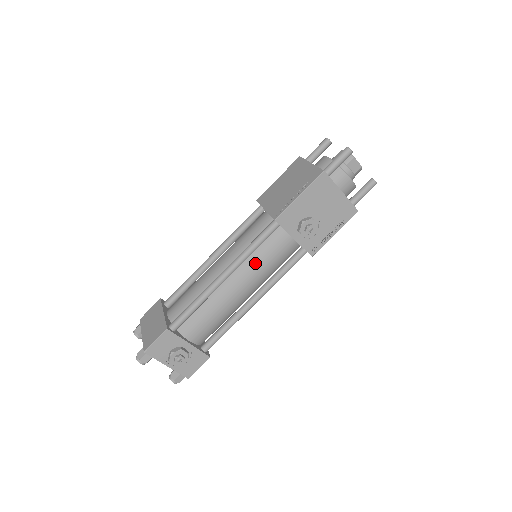
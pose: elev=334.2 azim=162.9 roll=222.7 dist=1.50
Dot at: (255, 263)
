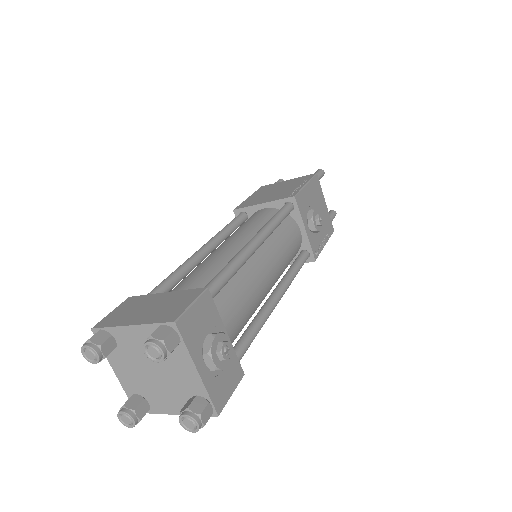
Dot at: (277, 243)
